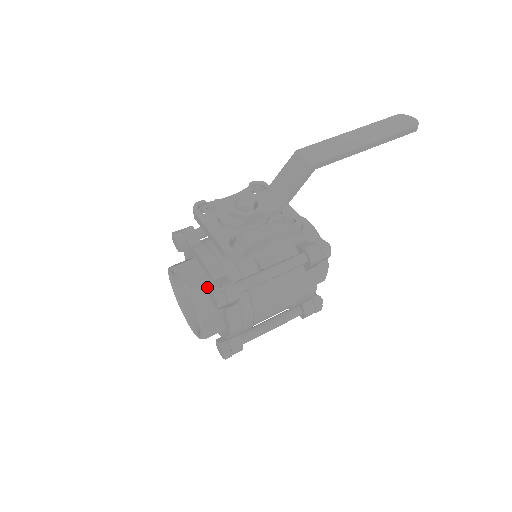
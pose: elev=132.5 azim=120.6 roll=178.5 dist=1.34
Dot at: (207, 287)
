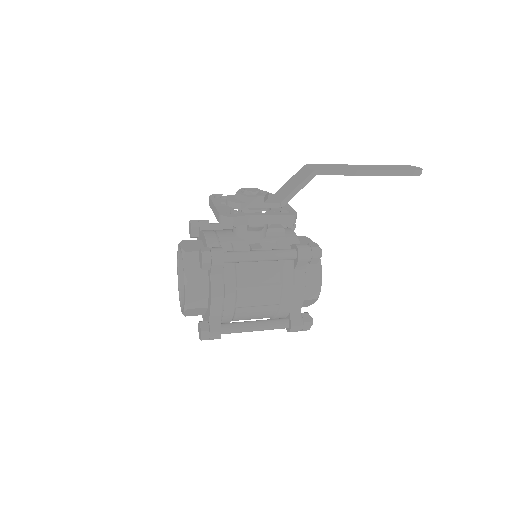
Dot at: occluded
